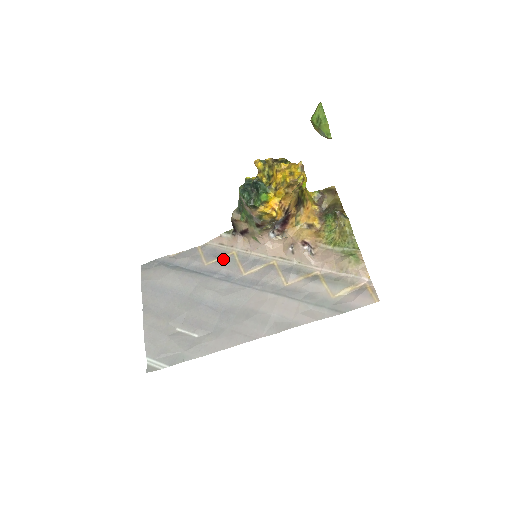
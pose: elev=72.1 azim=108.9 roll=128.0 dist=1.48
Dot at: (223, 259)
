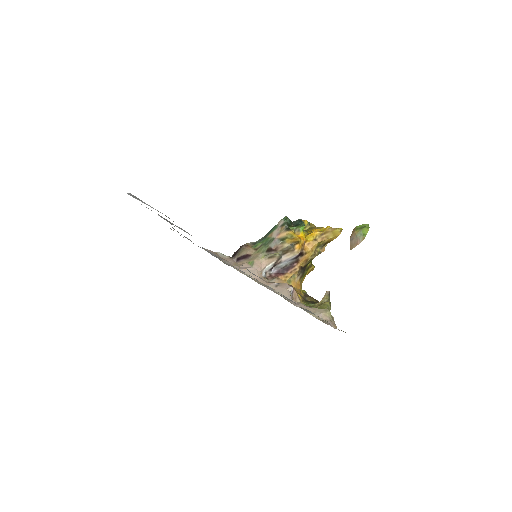
Dot at: (212, 255)
